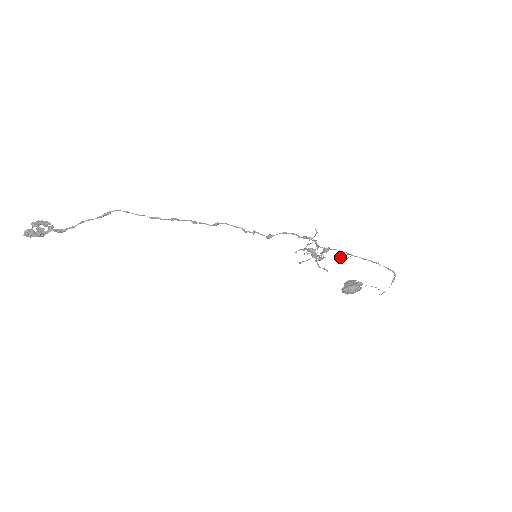
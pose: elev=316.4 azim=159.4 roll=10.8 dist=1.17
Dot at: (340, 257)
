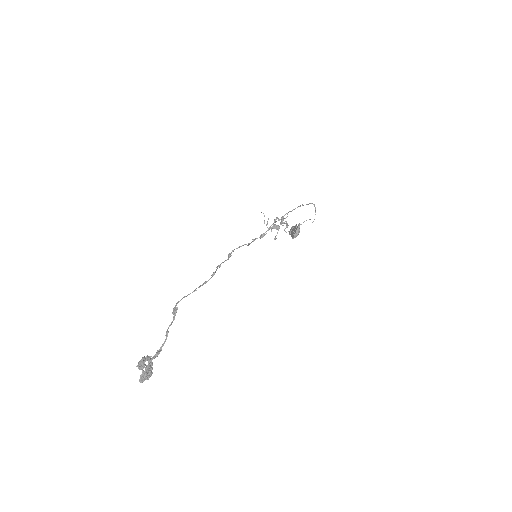
Dot at: (284, 218)
